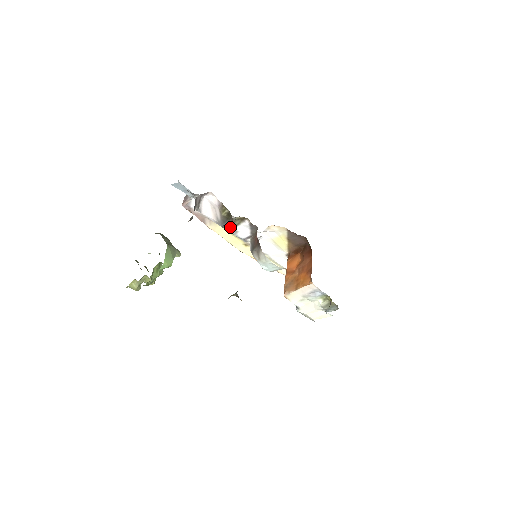
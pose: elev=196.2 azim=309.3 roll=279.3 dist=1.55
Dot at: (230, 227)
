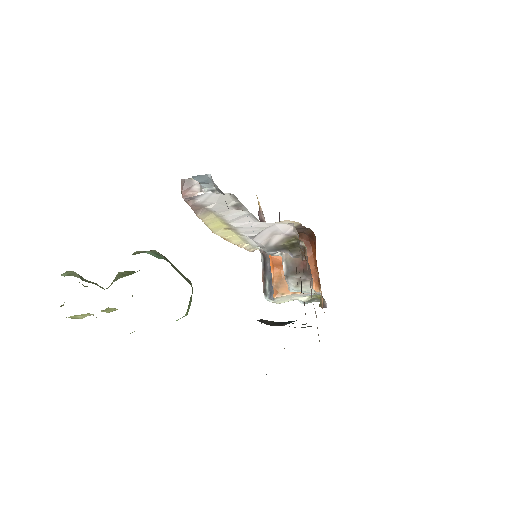
Dot at: occluded
